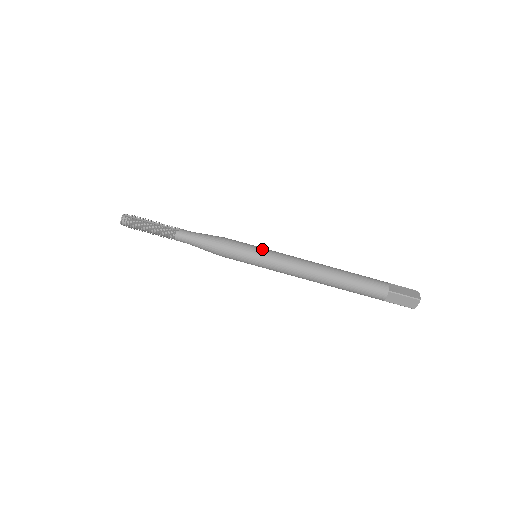
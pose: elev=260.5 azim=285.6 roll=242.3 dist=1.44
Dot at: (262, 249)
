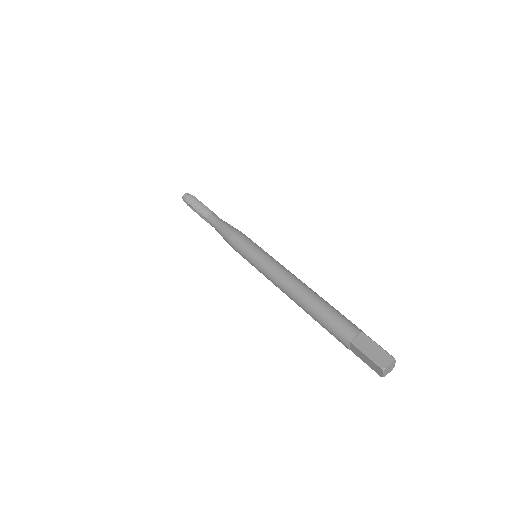
Dot at: occluded
